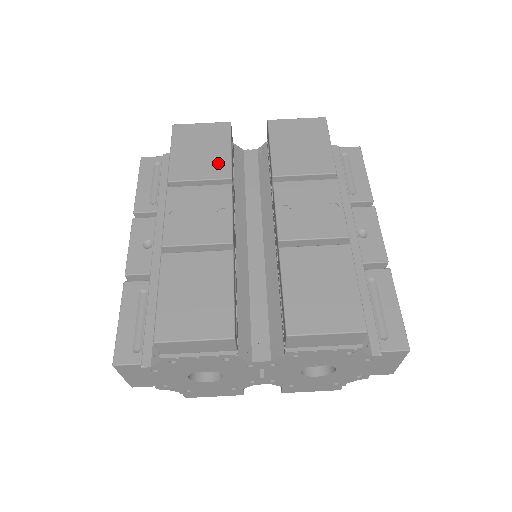
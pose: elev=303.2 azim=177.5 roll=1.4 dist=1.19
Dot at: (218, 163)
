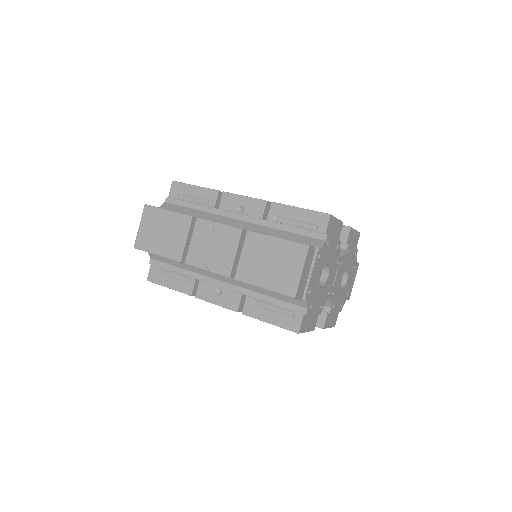
Dot at: occluded
